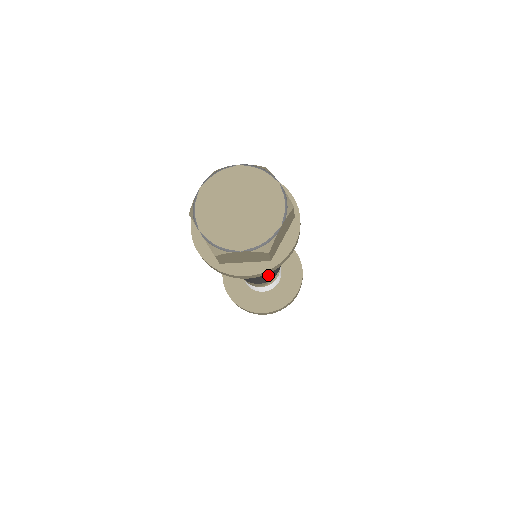
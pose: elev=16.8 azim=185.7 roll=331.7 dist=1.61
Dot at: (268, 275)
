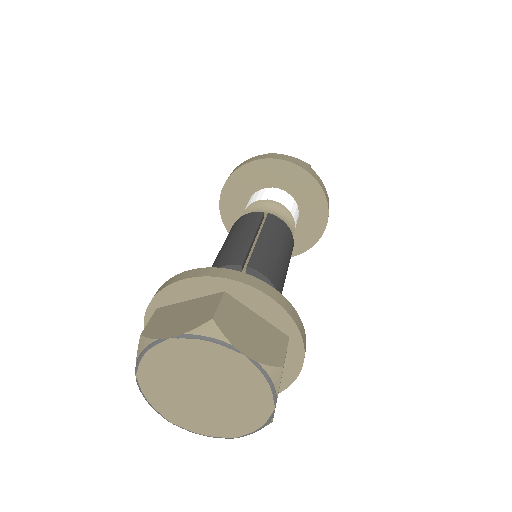
Dot at: occluded
